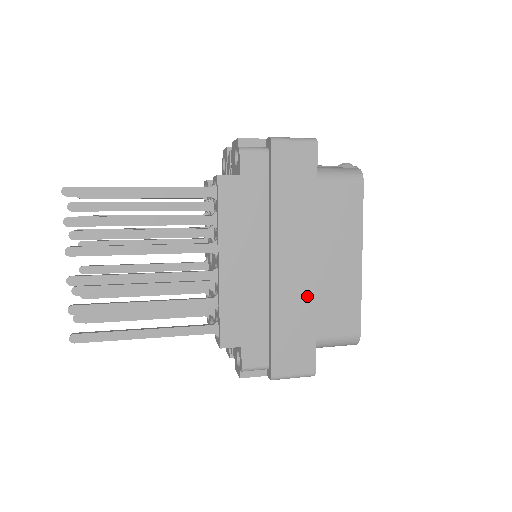
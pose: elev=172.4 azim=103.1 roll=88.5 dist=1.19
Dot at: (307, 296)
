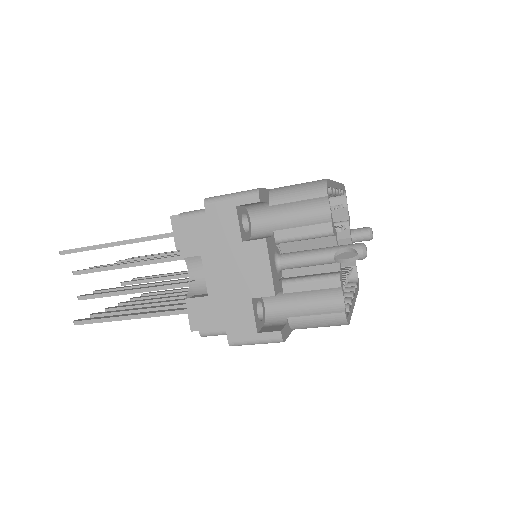
Dot at: occluded
